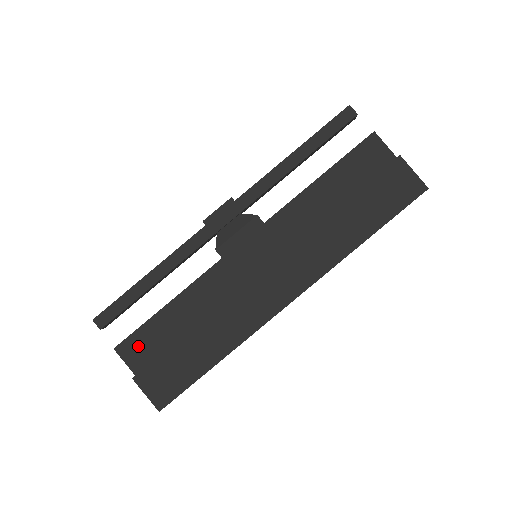
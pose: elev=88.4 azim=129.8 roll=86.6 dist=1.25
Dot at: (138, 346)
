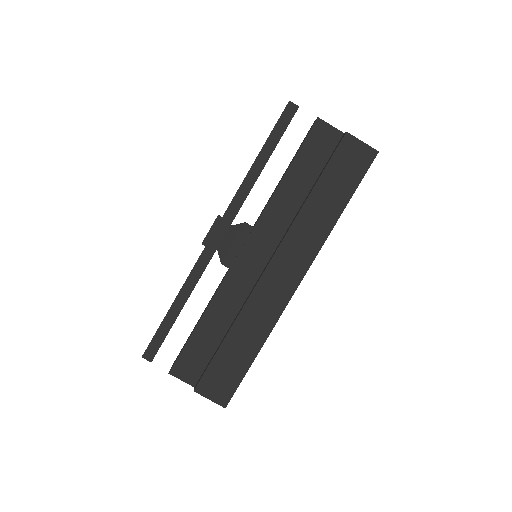
Dot at: (188, 364)
